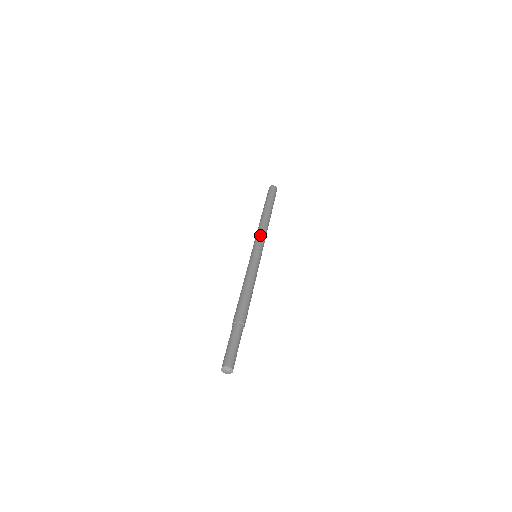
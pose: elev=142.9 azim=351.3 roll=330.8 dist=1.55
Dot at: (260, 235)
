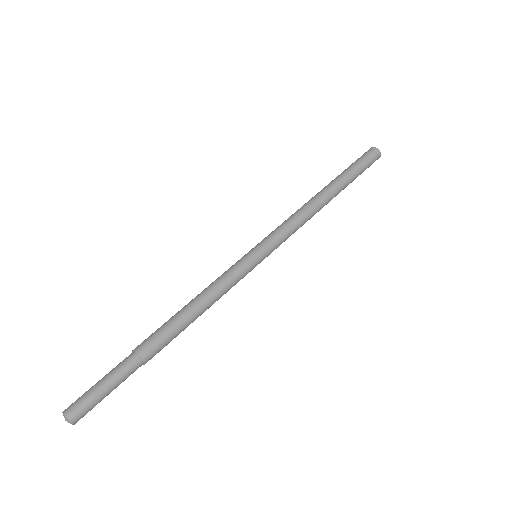
Dot at: (283, 224)
